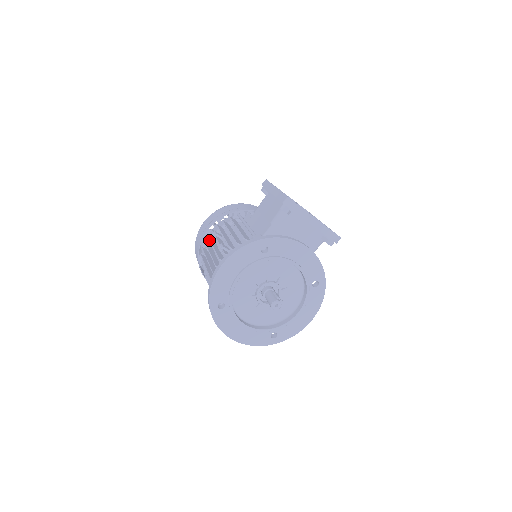
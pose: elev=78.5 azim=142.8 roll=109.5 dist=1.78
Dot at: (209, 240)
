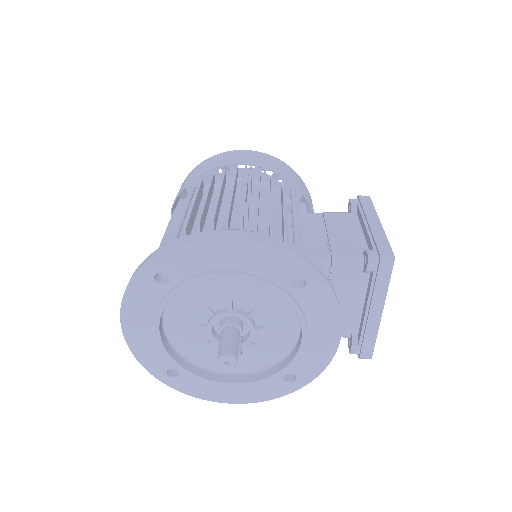
Dot at: (230, 176)
